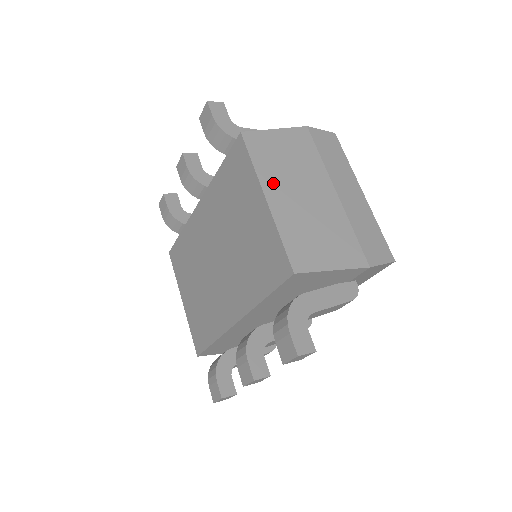
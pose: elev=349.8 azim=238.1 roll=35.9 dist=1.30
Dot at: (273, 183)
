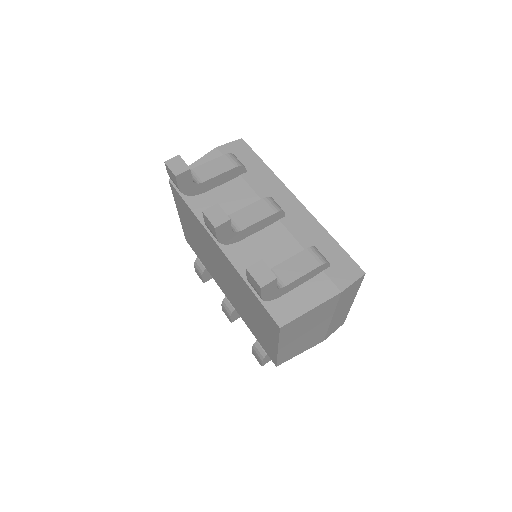
Dot at: (288, 340)
